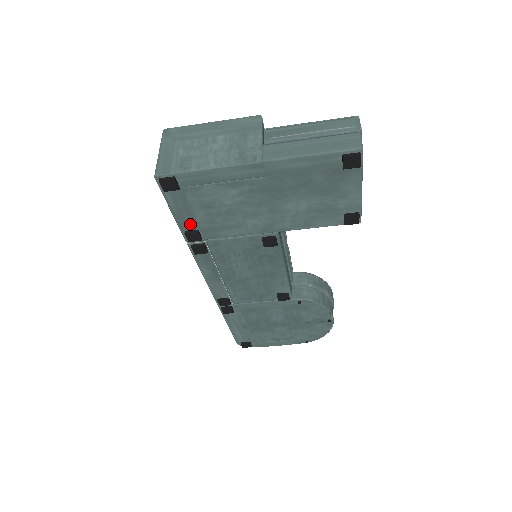
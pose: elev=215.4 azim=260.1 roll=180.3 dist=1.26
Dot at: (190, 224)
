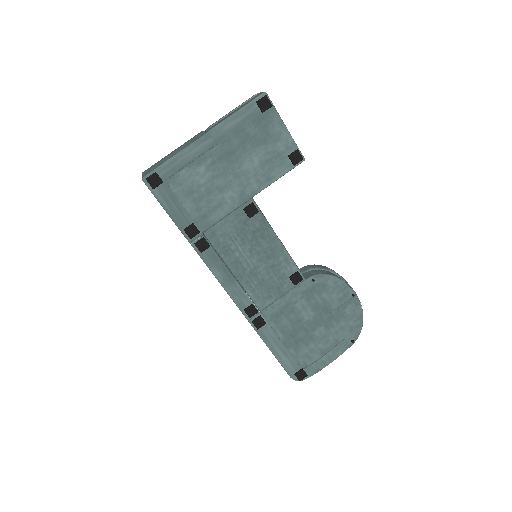
Dot at: (184, 219)
